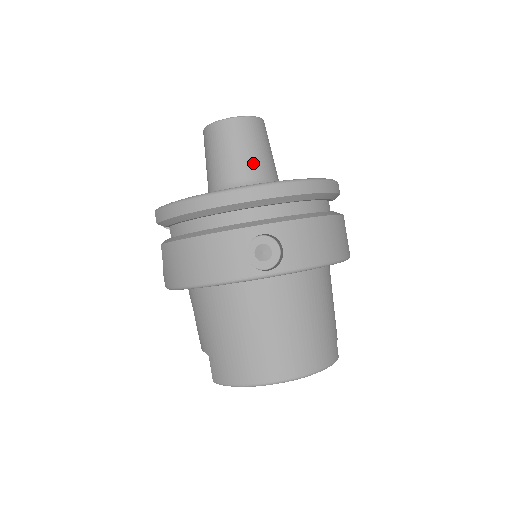
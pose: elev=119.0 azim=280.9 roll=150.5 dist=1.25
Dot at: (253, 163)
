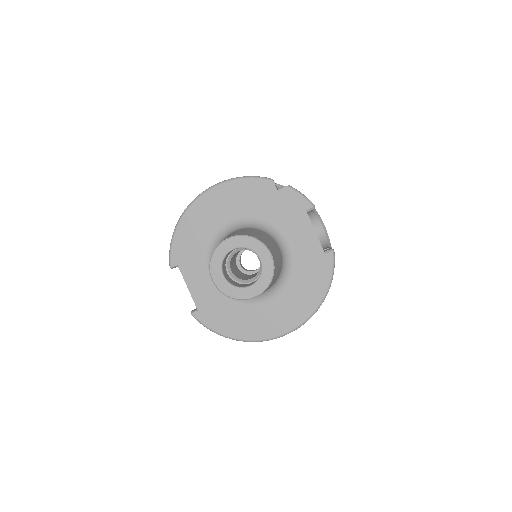
Dot at: occluded
